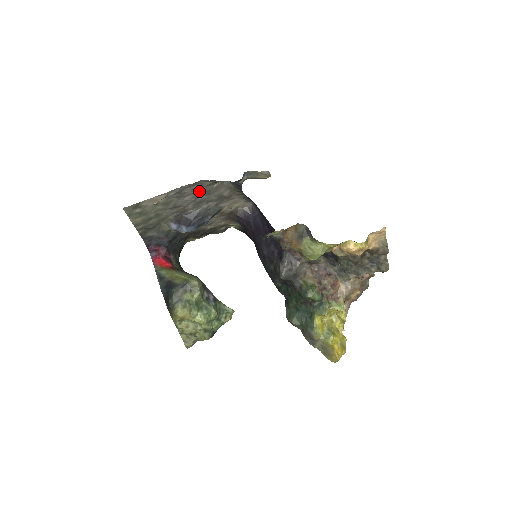
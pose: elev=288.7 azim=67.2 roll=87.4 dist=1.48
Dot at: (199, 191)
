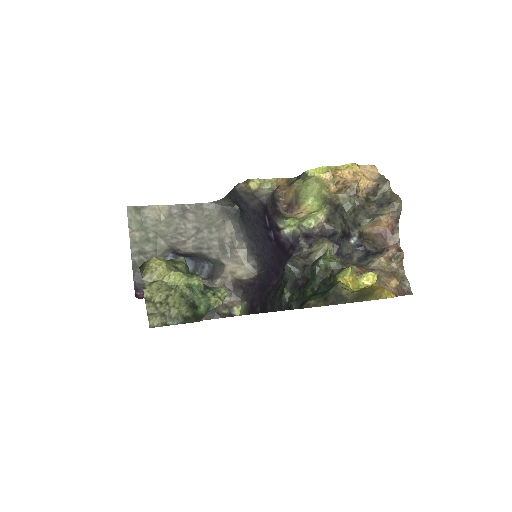
Dot at: (201, 221)
